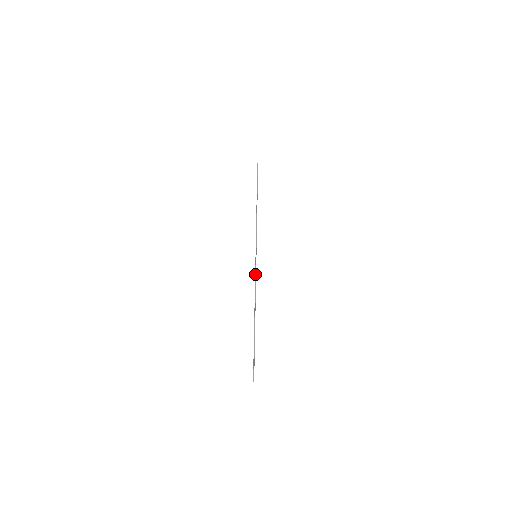
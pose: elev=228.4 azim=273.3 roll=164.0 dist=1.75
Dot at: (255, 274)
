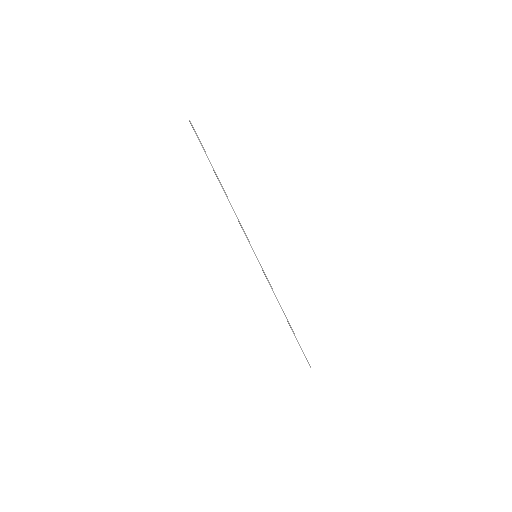
Dot at: occluded
